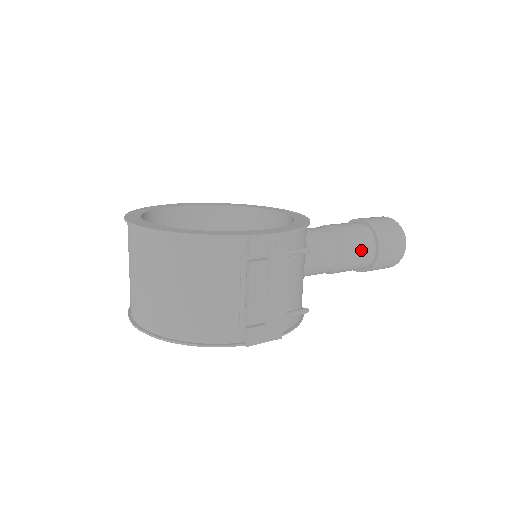
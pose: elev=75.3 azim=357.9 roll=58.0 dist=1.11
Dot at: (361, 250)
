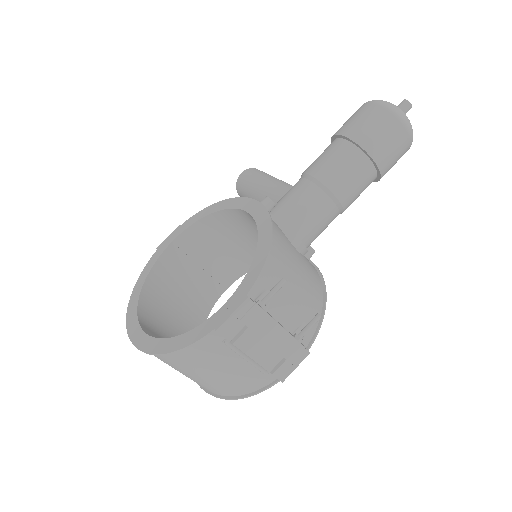
Dot at: (355, 180)
